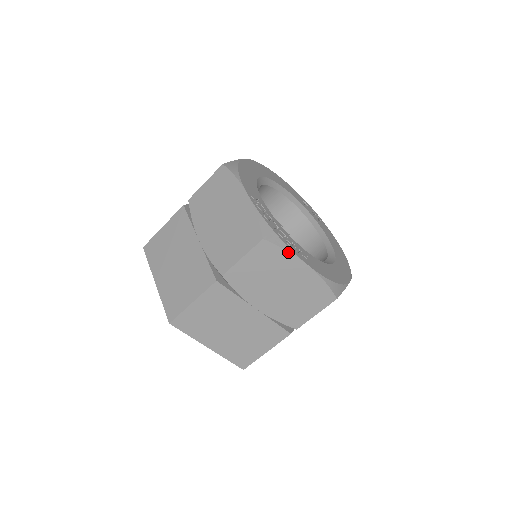
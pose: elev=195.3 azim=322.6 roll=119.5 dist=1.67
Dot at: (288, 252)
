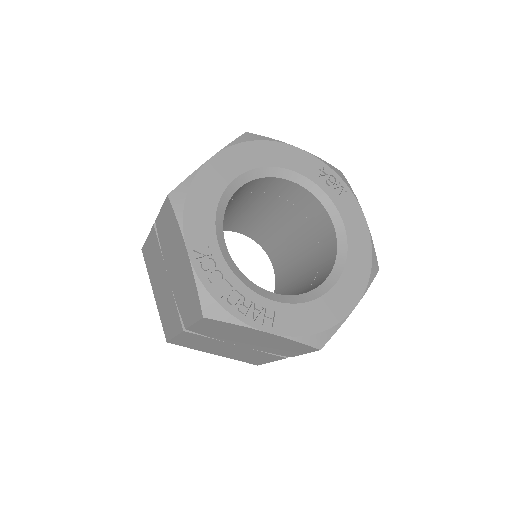
Dot at: (238, 325)
